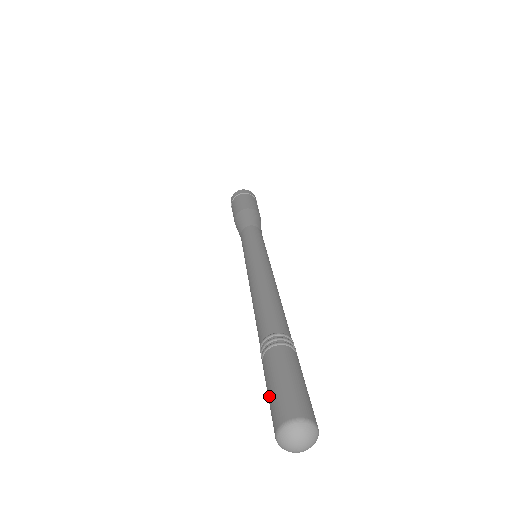
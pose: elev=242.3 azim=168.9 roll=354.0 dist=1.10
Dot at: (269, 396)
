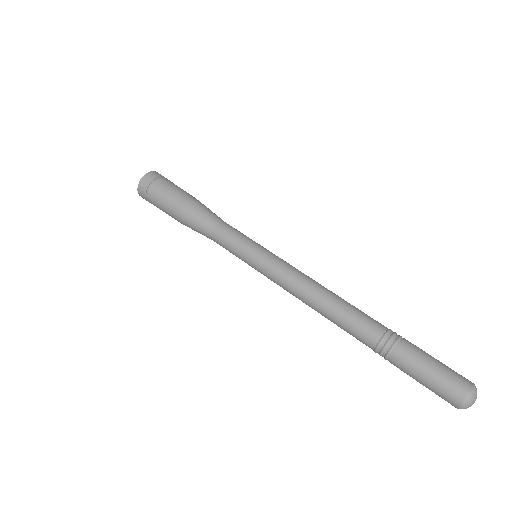
Dot at: (433, 378)
